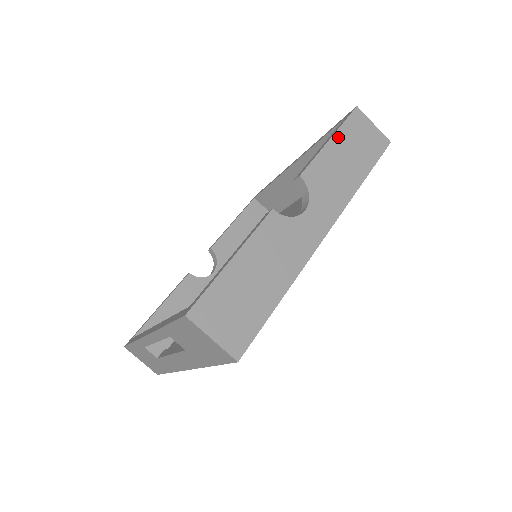
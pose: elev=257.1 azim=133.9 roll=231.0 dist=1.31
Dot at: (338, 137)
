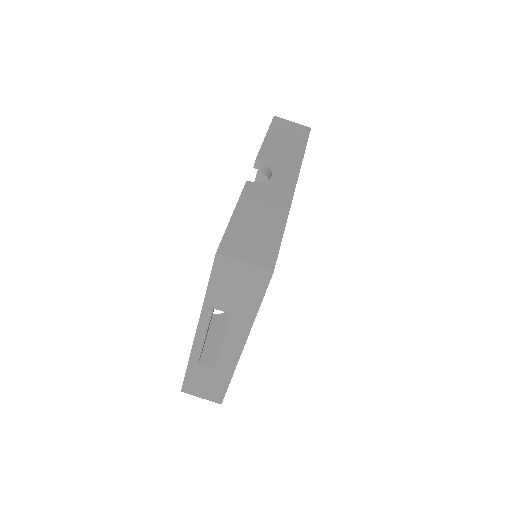
Dot at: (271, 134)
